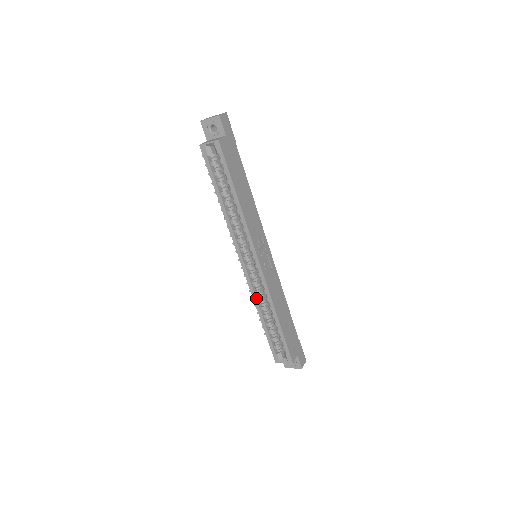
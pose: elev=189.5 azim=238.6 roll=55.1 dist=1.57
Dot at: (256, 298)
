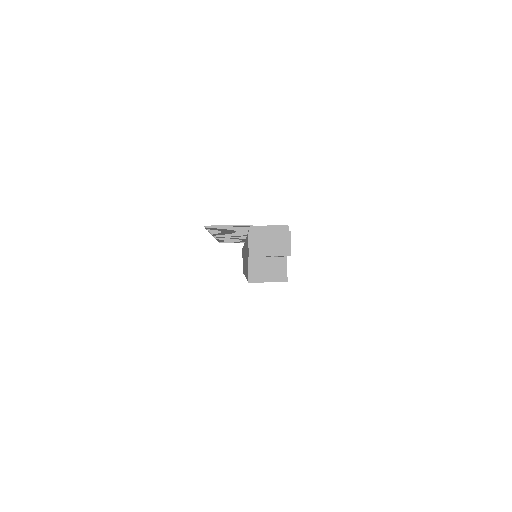
Dot at: occluded
